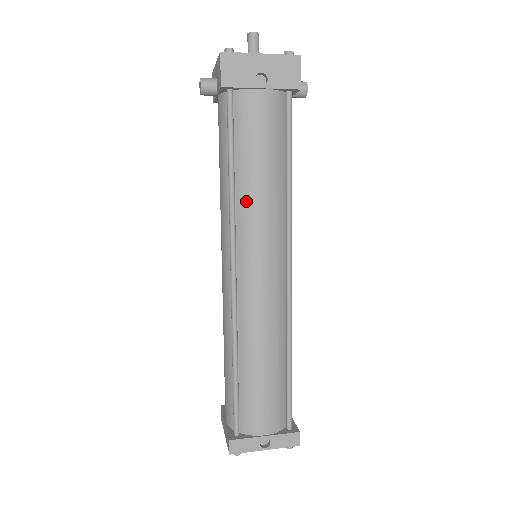
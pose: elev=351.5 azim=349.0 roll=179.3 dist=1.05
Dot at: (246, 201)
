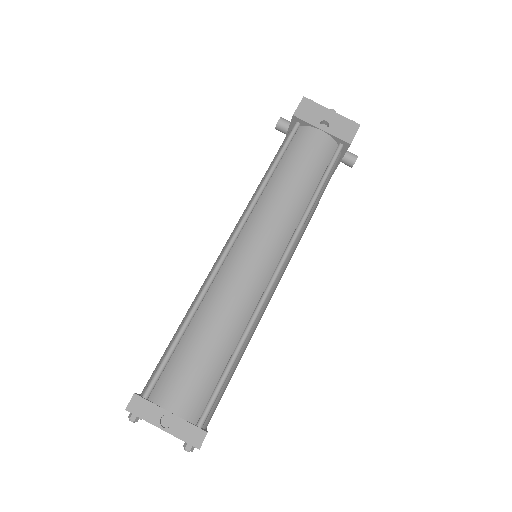
Dot at: (271, 195)
